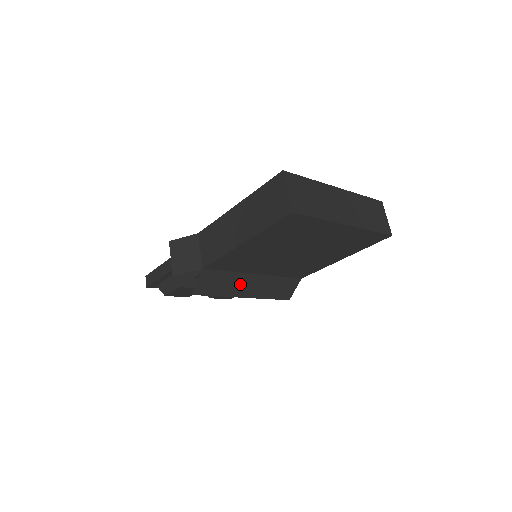
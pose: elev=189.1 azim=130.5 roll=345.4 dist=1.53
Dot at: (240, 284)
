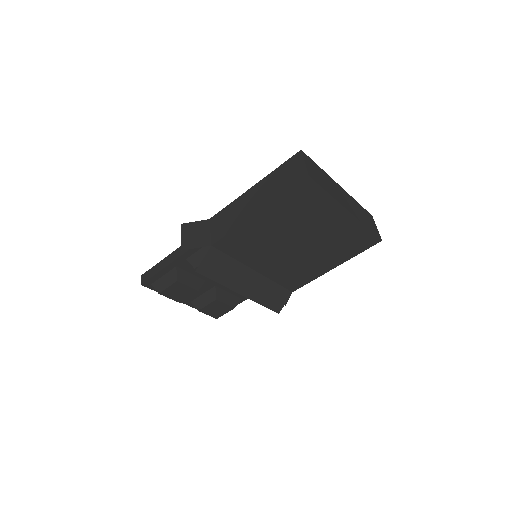
Dot at: (239, 277)
